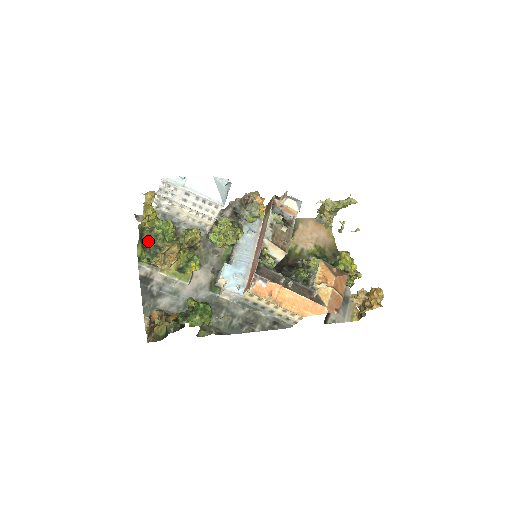
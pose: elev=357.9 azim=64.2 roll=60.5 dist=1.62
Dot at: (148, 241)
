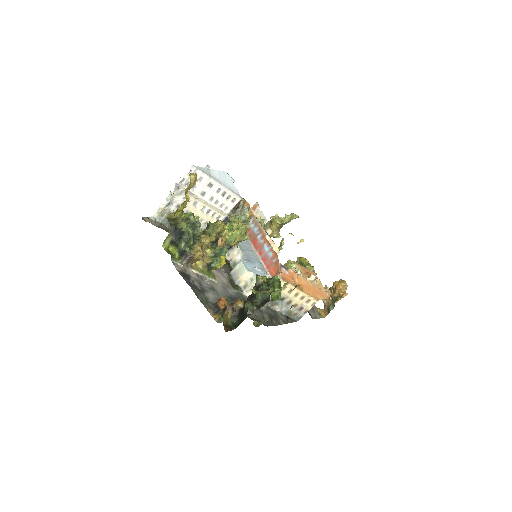
Dot at: (187, 229)
